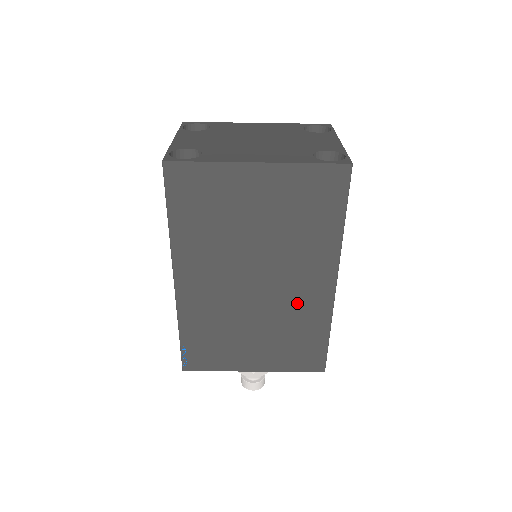
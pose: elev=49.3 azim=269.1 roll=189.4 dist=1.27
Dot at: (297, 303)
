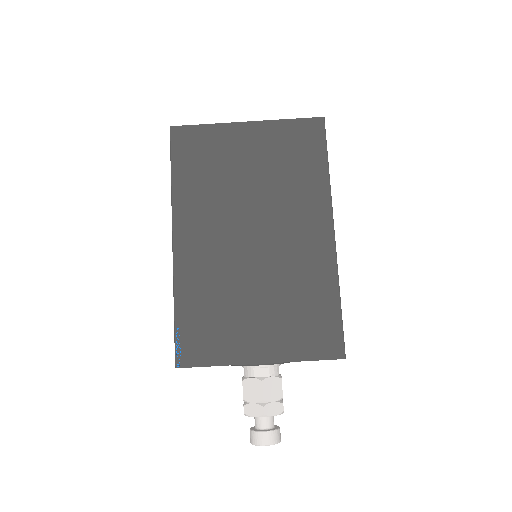
Dot at: (298, 259)
